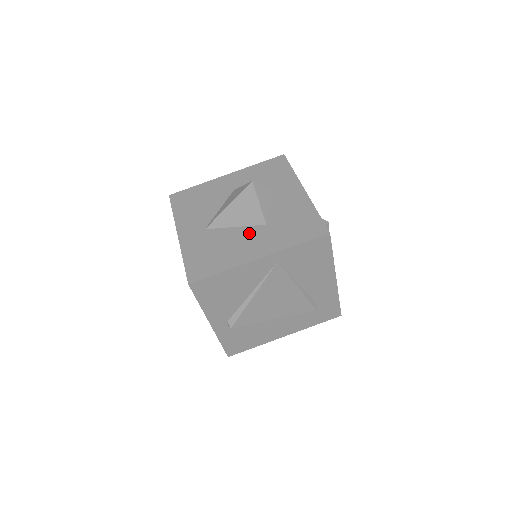
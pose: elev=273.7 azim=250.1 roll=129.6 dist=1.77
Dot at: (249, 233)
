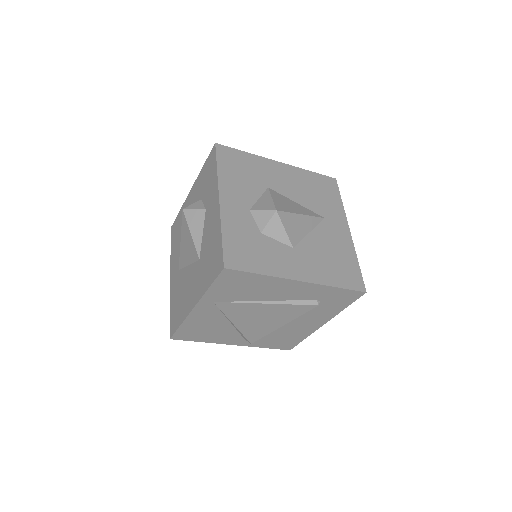
Dot at: (192, 273)
